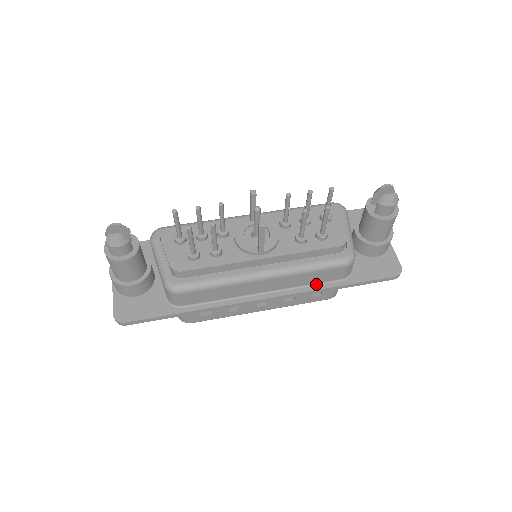
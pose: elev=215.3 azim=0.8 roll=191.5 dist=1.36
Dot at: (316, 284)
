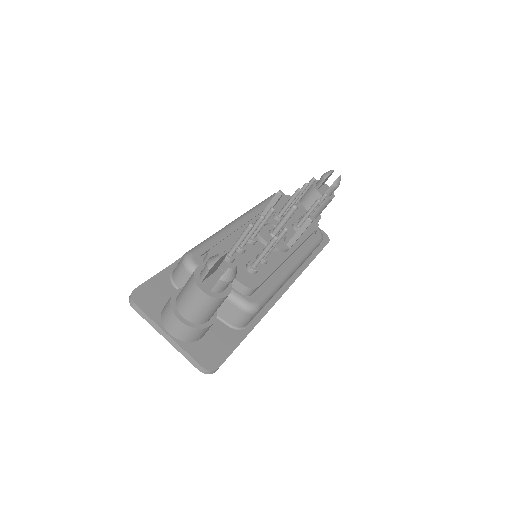
Dot at: (302, 265)
